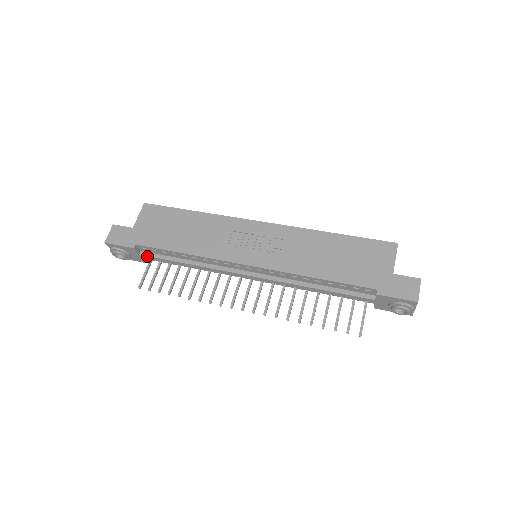
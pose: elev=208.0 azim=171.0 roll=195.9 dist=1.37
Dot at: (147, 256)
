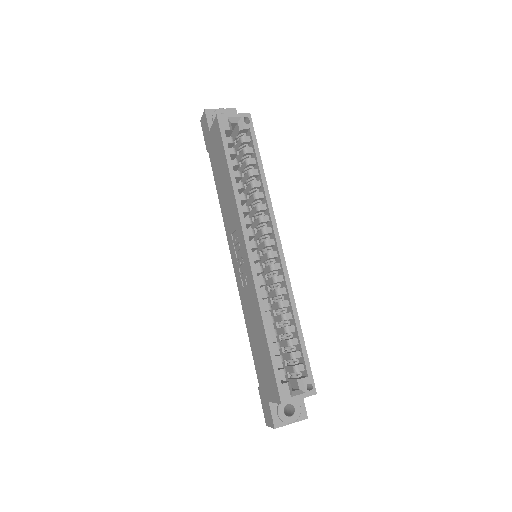
Dot at: occluded
